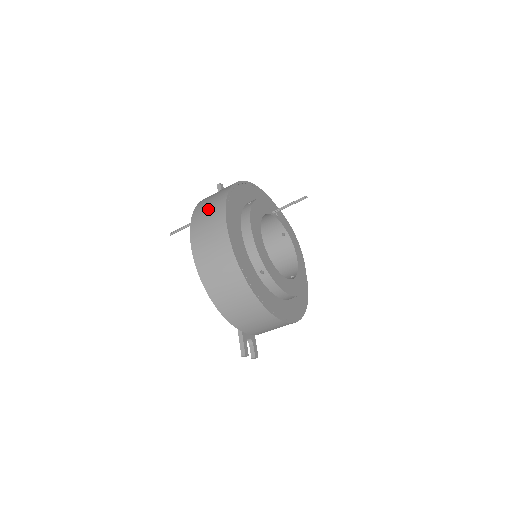
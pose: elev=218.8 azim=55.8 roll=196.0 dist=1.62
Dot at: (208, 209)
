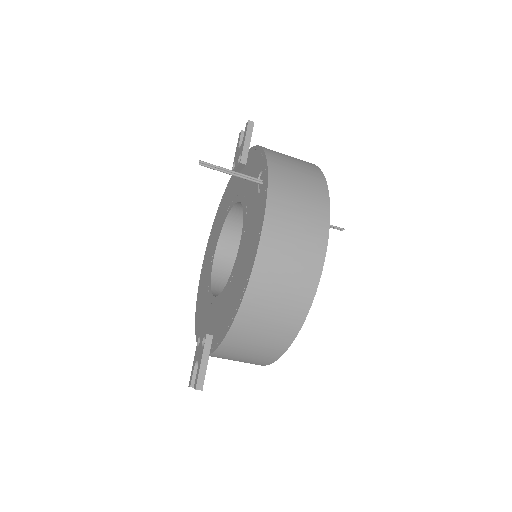
Dot at: (300, 190)
